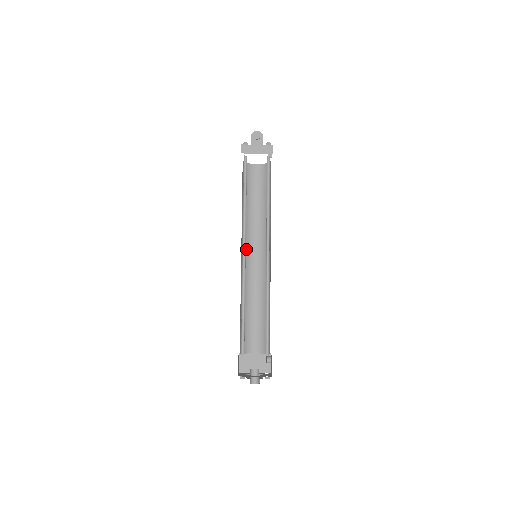
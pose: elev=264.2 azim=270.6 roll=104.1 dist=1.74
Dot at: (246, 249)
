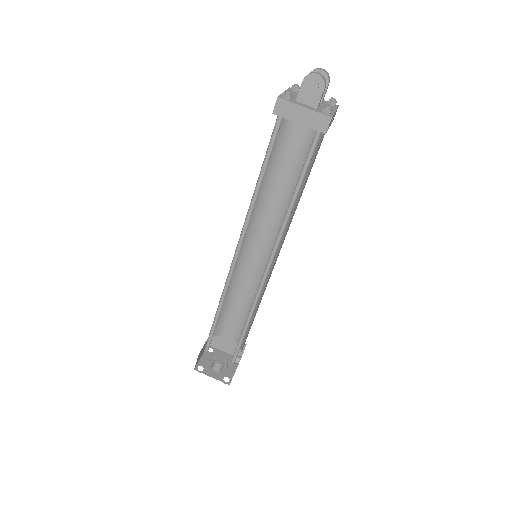
Dot at: (250, 233)
